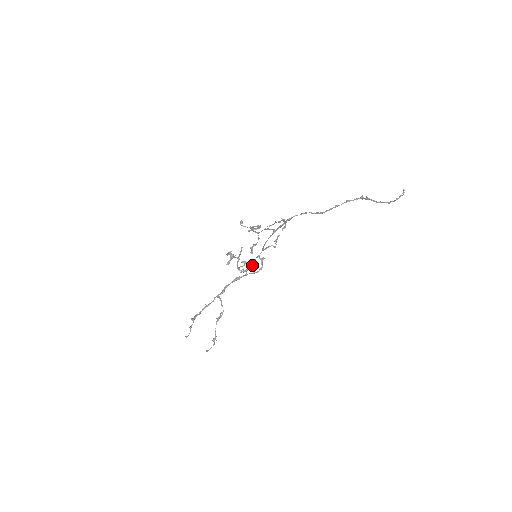
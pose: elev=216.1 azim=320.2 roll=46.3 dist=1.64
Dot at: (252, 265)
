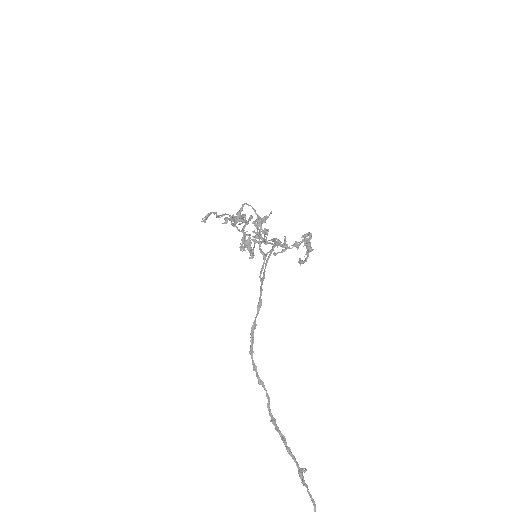
Dot at: (262, 241)
